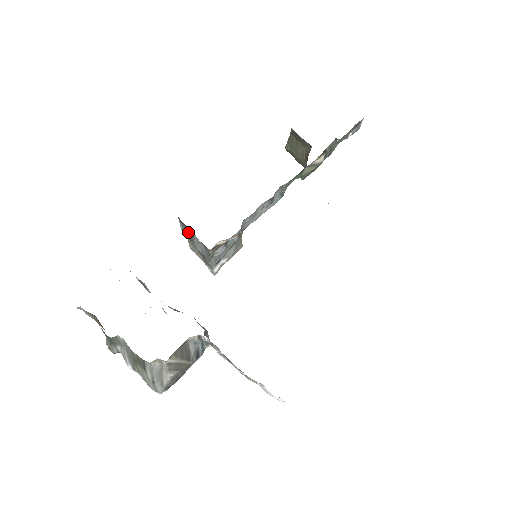
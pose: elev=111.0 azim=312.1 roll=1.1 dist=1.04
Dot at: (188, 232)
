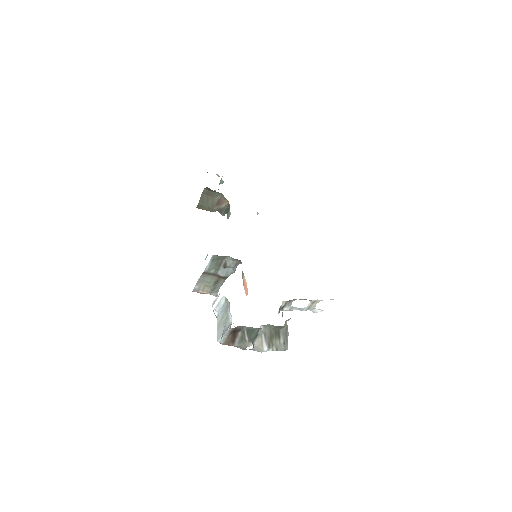
Dot at: (217, 264)
